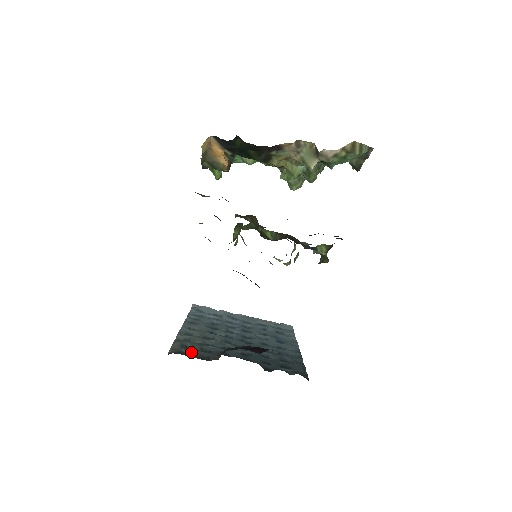
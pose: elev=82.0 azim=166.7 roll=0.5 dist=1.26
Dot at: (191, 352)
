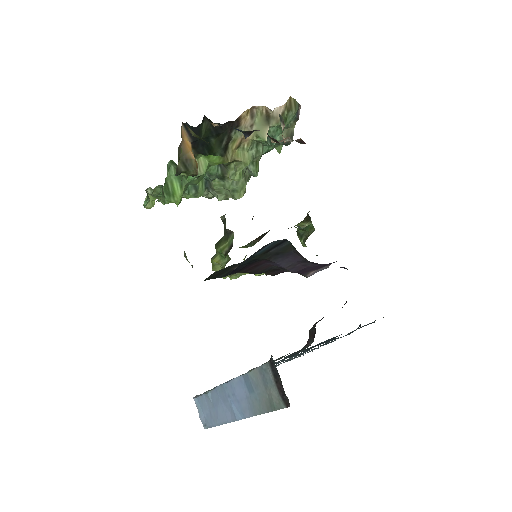
Dot at: (281, 357)
